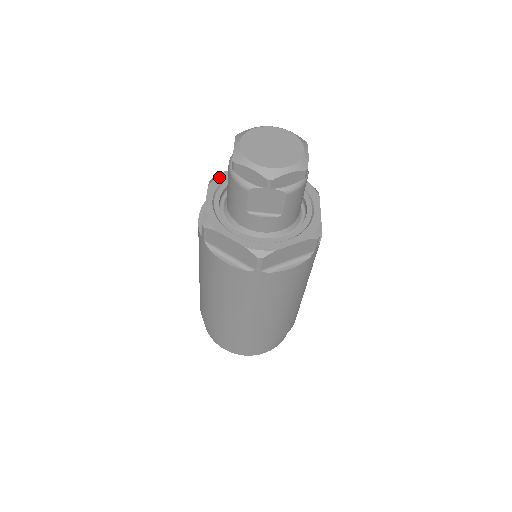
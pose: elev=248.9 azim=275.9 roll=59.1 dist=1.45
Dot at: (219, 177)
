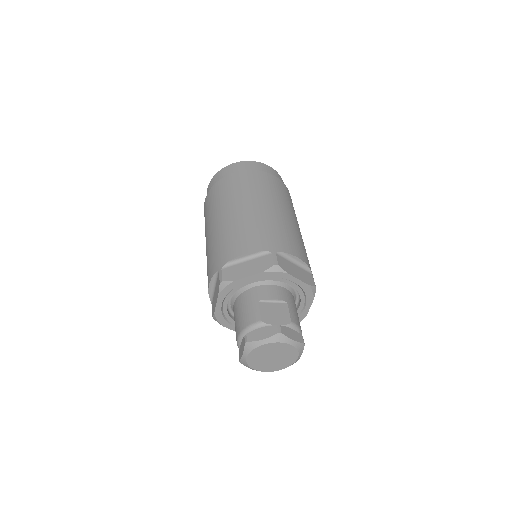
Dot at: (229, 287)
